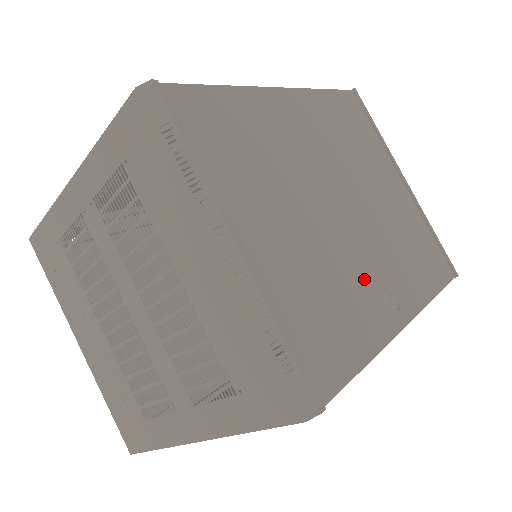
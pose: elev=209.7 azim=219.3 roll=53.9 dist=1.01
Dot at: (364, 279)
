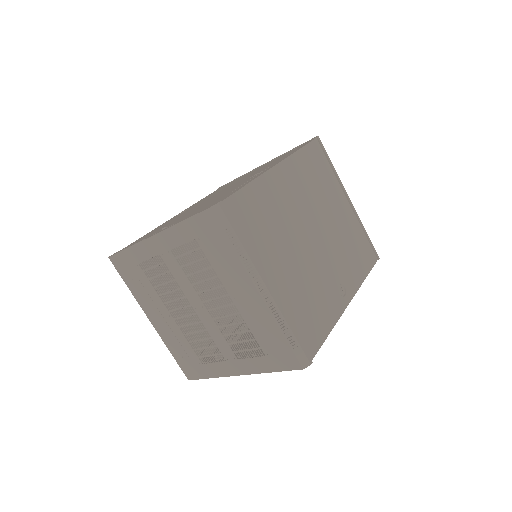
Dot at: (327, 283)
